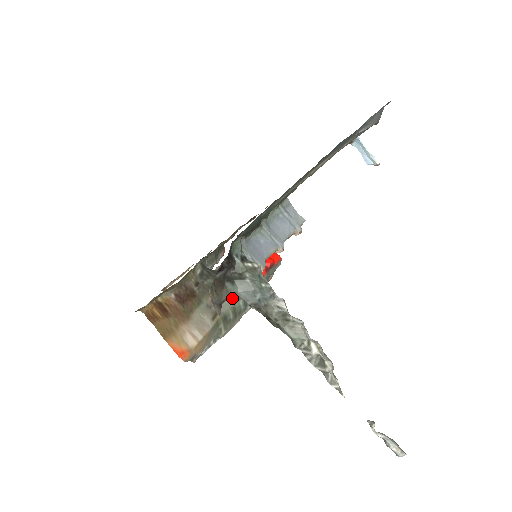
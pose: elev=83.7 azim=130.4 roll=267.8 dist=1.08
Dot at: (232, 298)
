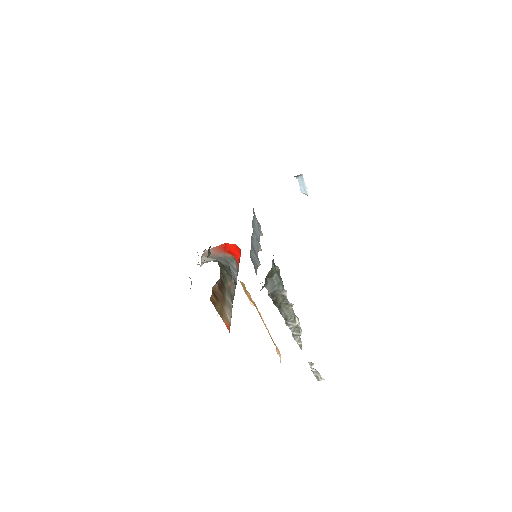
Dot at: (234, 284)
